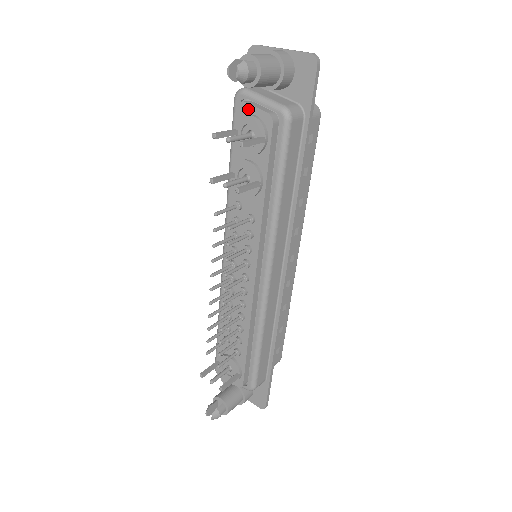
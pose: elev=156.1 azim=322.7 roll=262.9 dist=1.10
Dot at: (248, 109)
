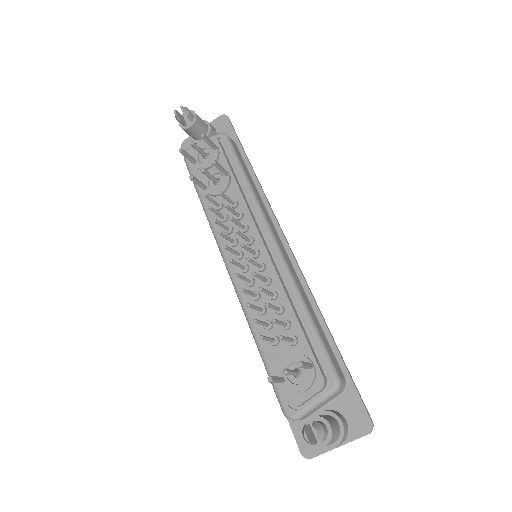
Dot at: occluded
